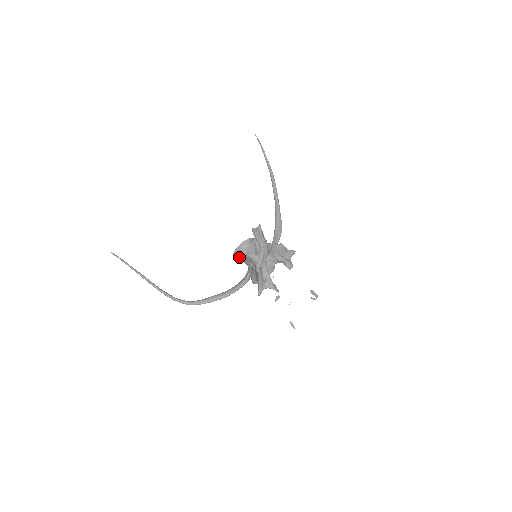
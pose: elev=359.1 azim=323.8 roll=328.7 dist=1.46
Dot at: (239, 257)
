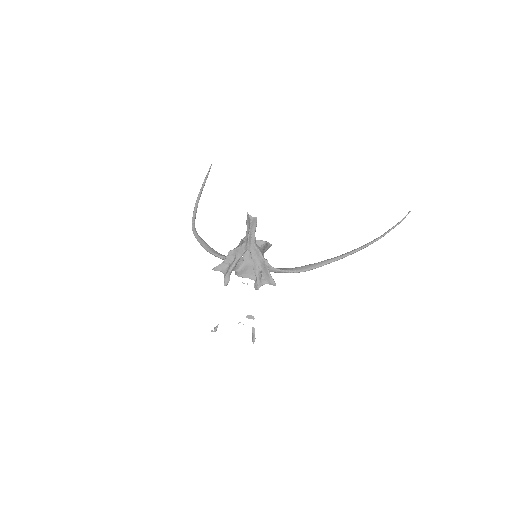
Dot at: occluded
